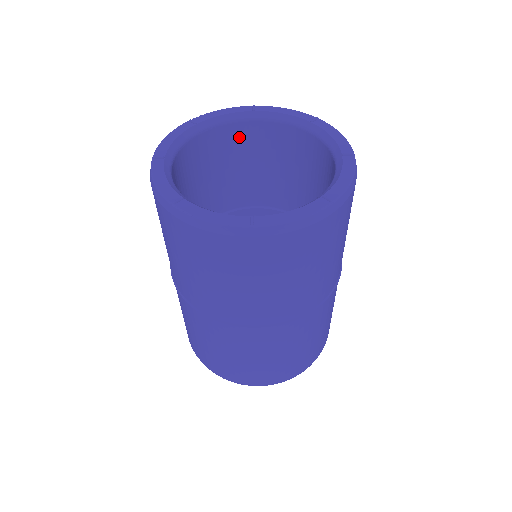
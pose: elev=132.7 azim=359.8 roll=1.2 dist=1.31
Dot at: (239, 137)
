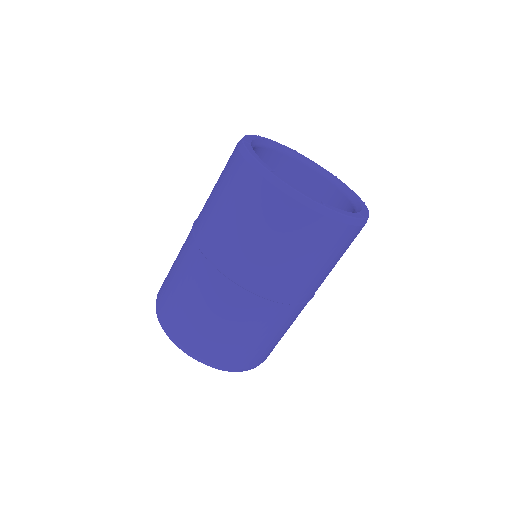
Dot at: (313, 185)
